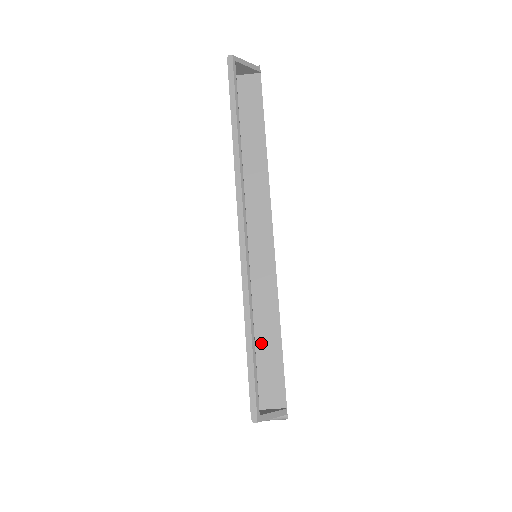
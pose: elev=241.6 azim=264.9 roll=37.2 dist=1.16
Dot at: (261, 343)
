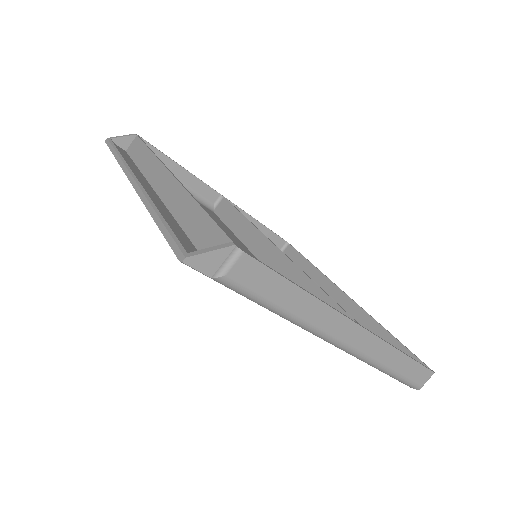
Dot at: (192, 230)
